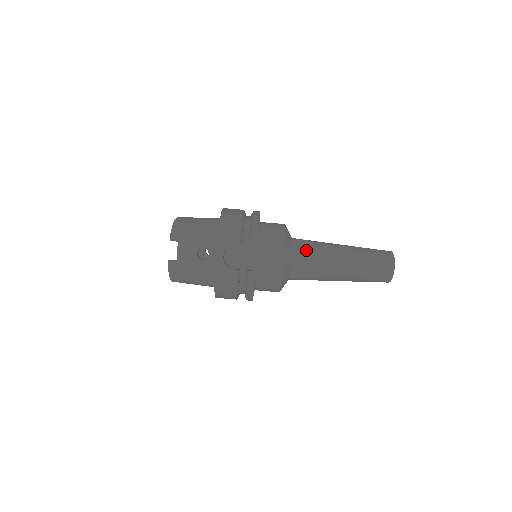
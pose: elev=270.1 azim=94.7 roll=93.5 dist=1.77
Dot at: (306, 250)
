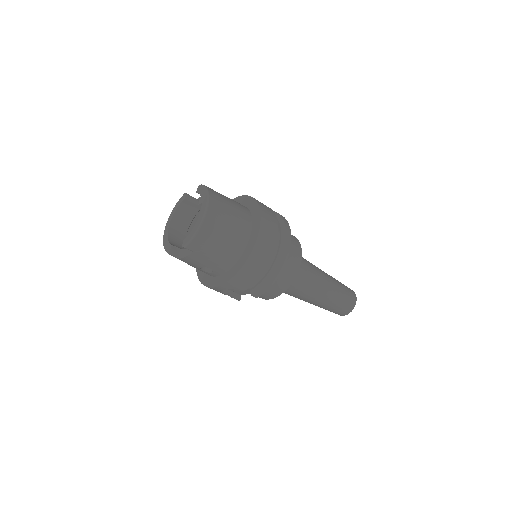
Dot at: (296, 289)
